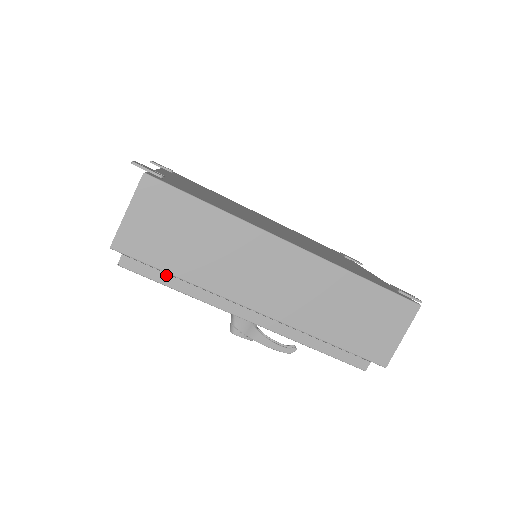
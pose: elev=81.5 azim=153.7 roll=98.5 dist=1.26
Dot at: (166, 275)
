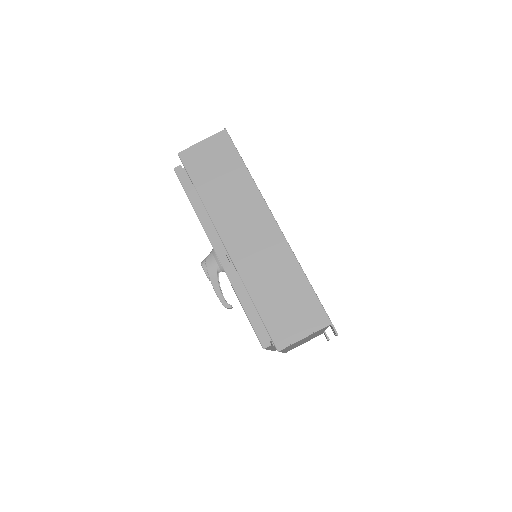
Dot at: (193, 191)
